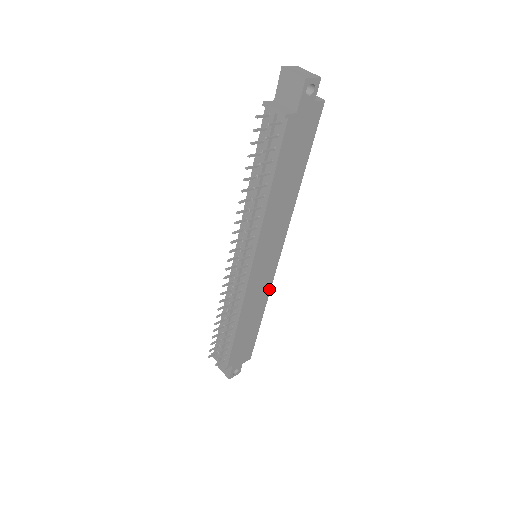
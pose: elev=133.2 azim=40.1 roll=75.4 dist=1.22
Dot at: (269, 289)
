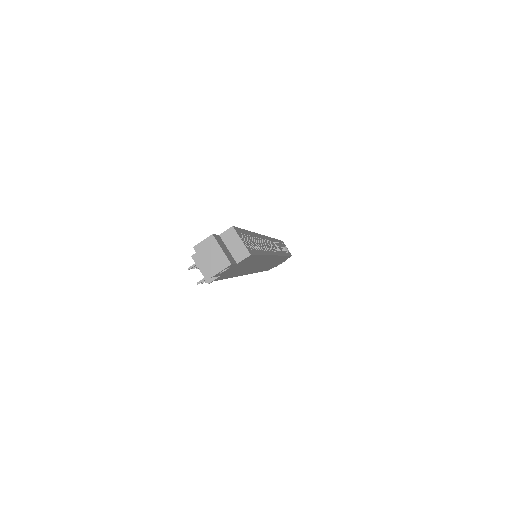
Dot at: (281, 256)
